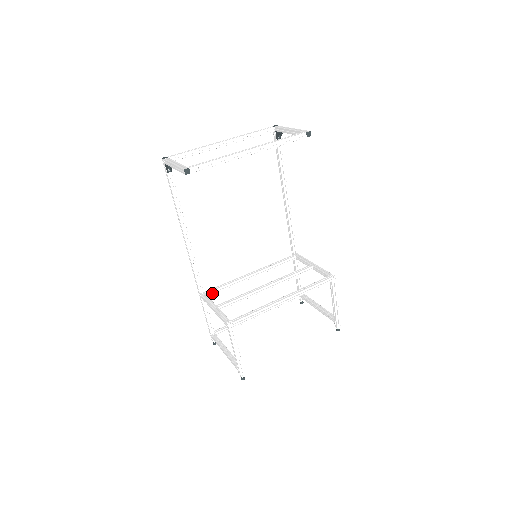
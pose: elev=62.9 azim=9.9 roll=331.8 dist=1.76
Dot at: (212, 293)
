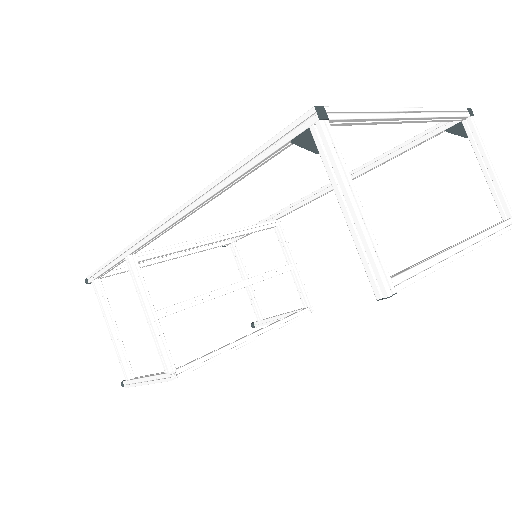
Dot at: (147, 259)
